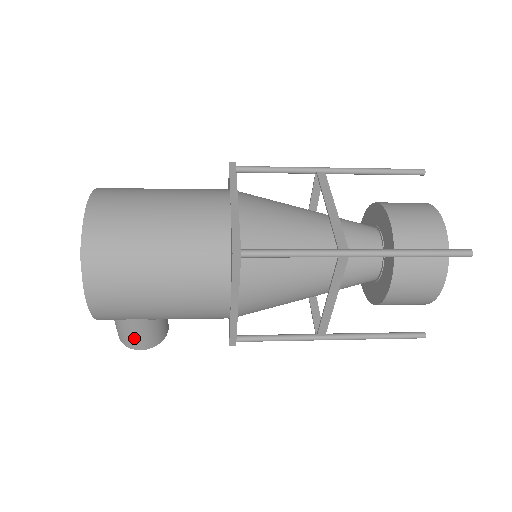
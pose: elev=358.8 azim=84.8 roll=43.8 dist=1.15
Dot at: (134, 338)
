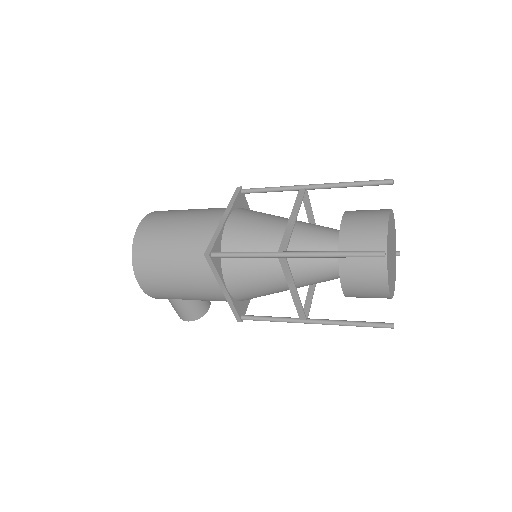
Dot at: (180, 312)
